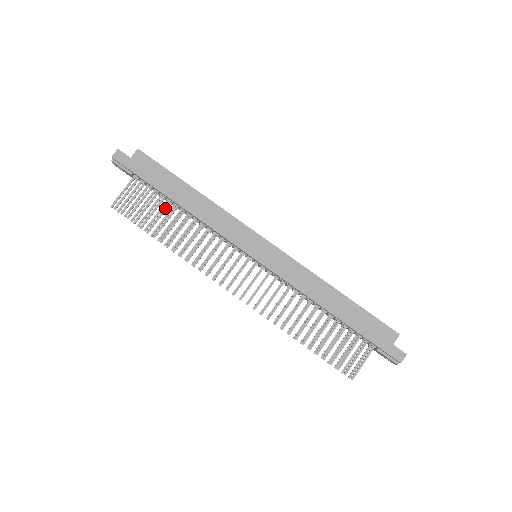
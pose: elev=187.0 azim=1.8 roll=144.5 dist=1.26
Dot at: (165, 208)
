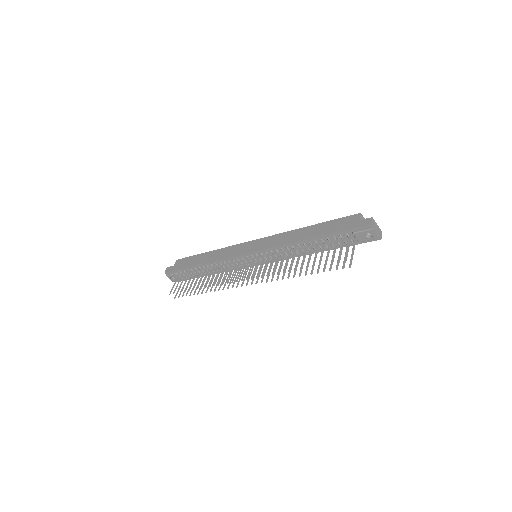
Dot at: occluded
